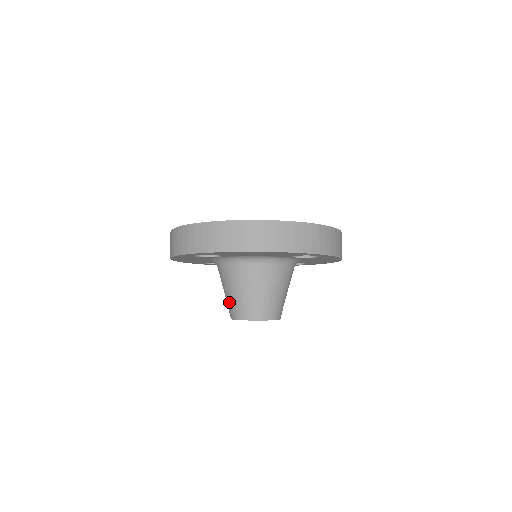
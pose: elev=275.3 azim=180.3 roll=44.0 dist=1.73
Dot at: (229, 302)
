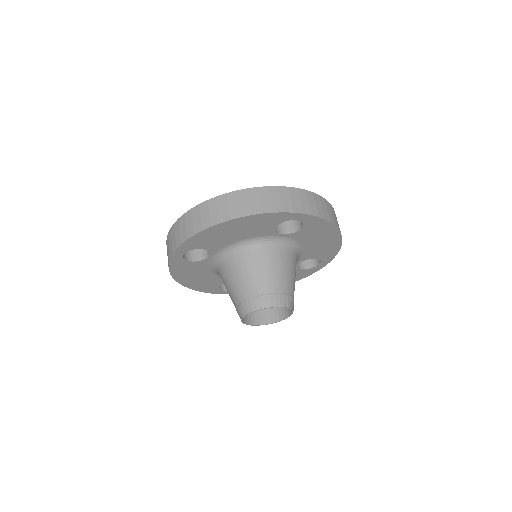
Dot at: (234, 303)
